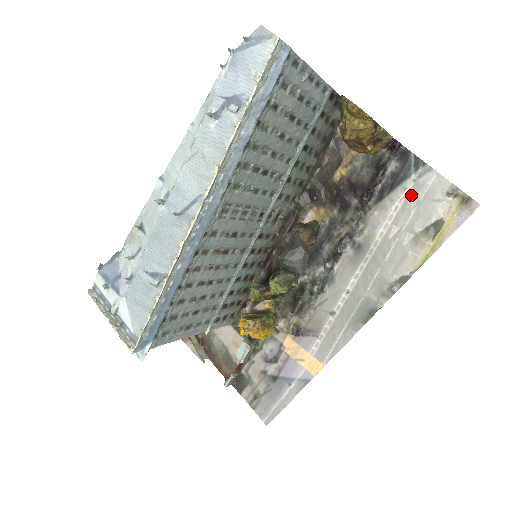
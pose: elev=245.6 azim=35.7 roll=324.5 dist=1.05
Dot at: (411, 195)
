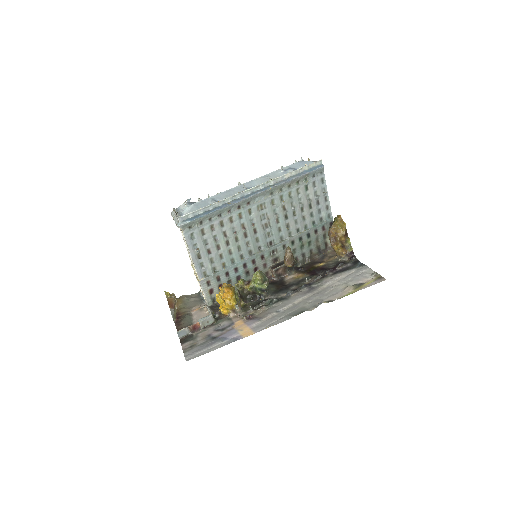
Dot at: (352, 274)
